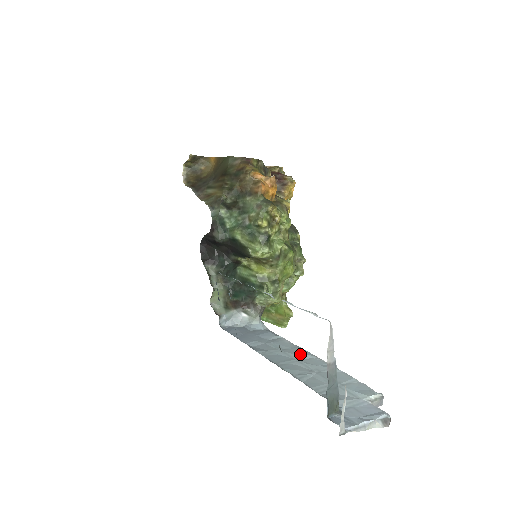
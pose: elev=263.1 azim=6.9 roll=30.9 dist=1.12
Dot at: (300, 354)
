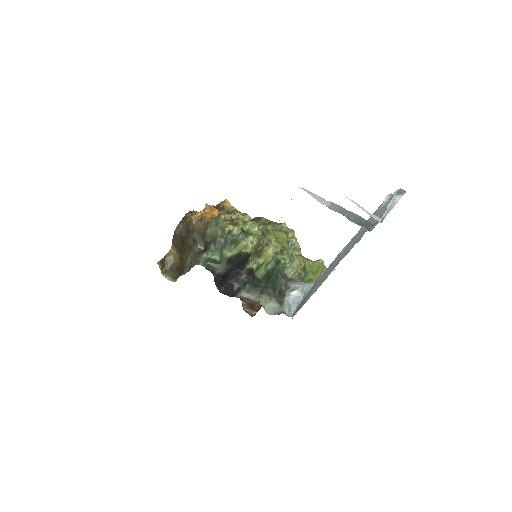
Dot at: (339, 254)
